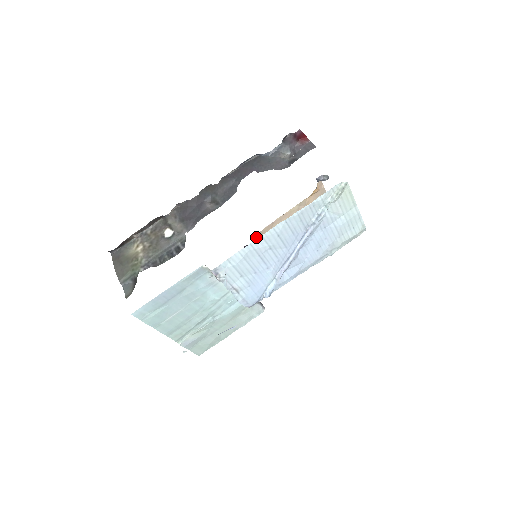
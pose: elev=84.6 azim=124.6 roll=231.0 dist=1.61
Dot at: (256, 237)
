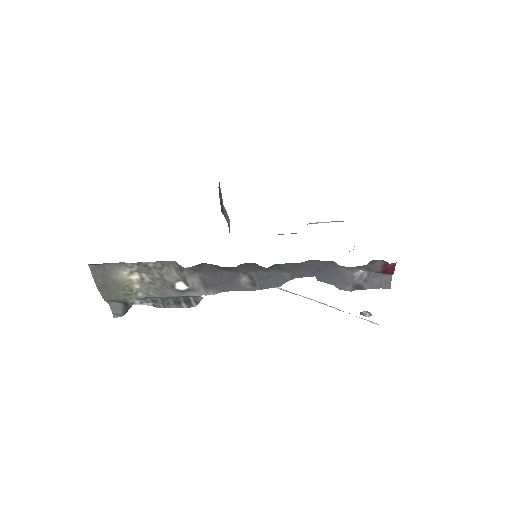
Dot at: occluded
